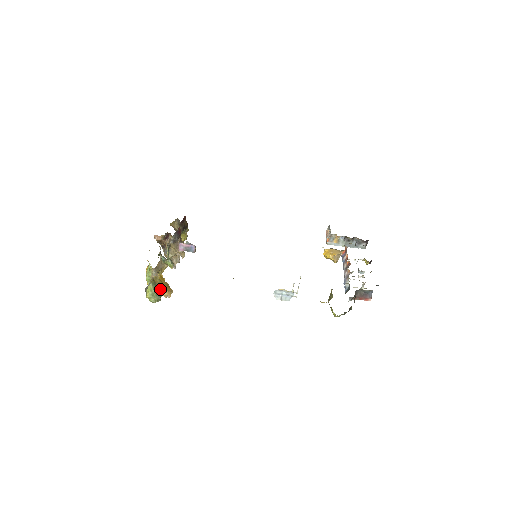
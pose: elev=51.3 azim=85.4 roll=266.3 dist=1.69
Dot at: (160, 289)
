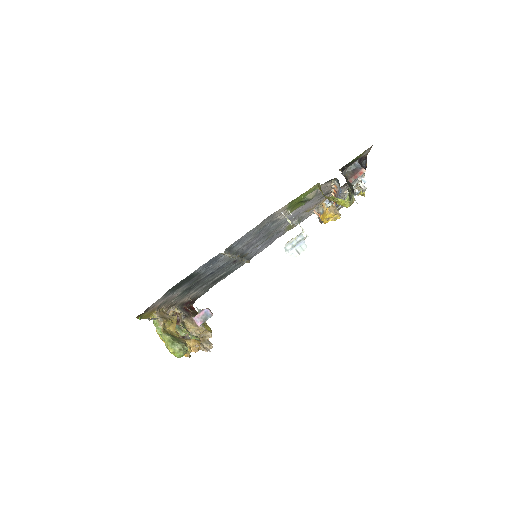
Dot at: (181, 340)
